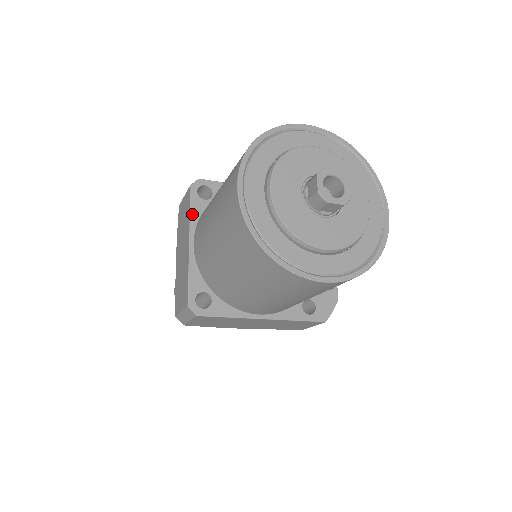
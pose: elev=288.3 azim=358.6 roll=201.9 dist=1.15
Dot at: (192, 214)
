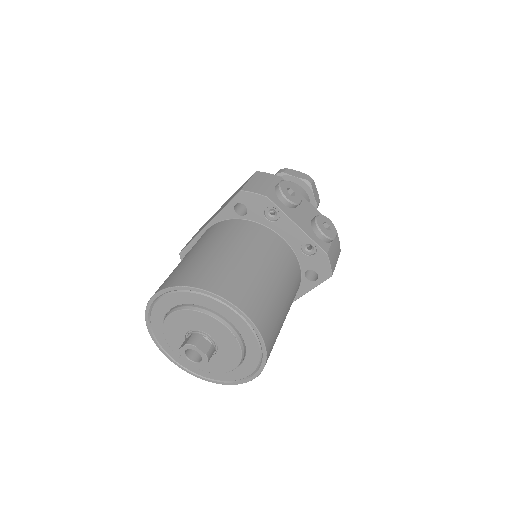
Dot at: occluded
